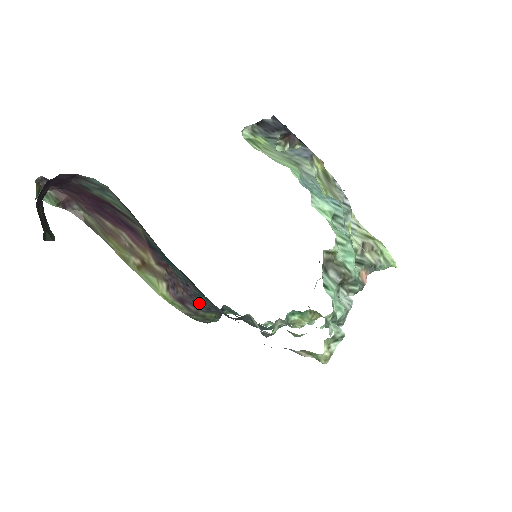
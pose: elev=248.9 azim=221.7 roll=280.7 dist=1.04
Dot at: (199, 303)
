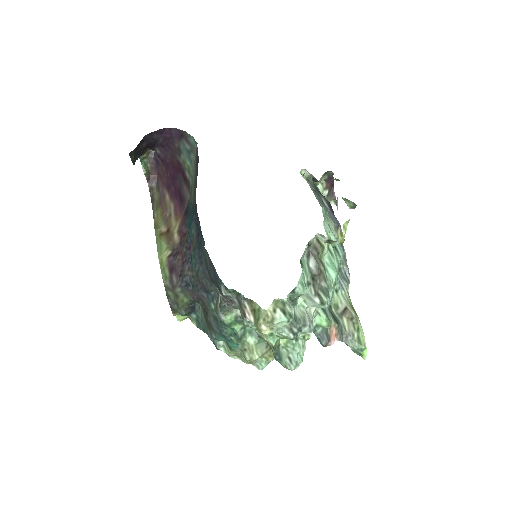
Dot at: (185, 273)
